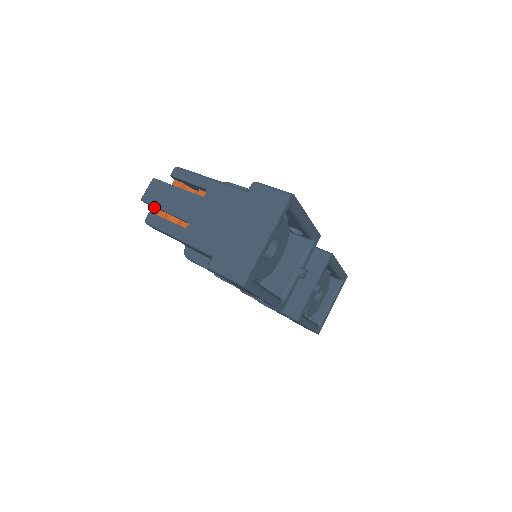
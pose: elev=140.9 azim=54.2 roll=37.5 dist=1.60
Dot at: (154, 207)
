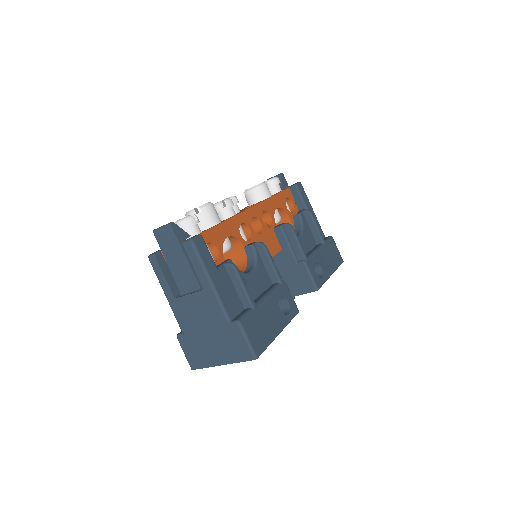
Dot at: occluded
